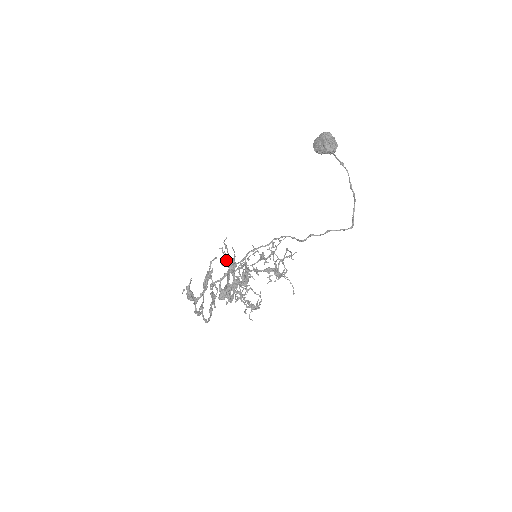
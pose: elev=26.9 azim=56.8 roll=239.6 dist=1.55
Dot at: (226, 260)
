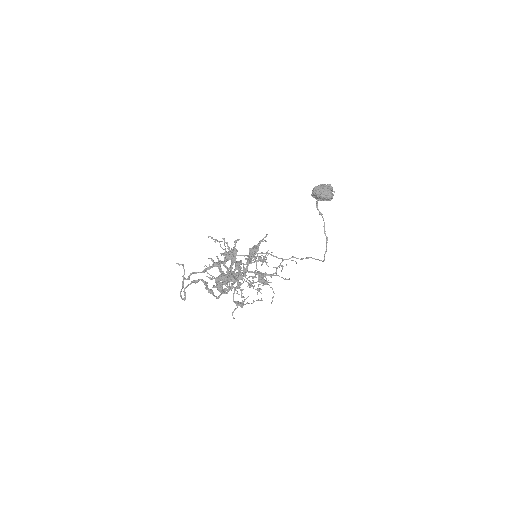
Dot at: (225, 251)
